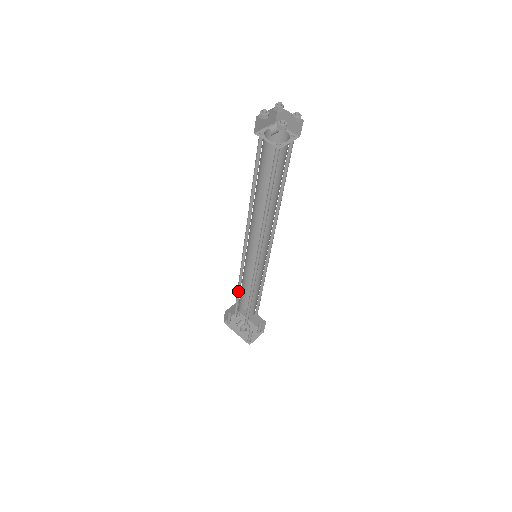
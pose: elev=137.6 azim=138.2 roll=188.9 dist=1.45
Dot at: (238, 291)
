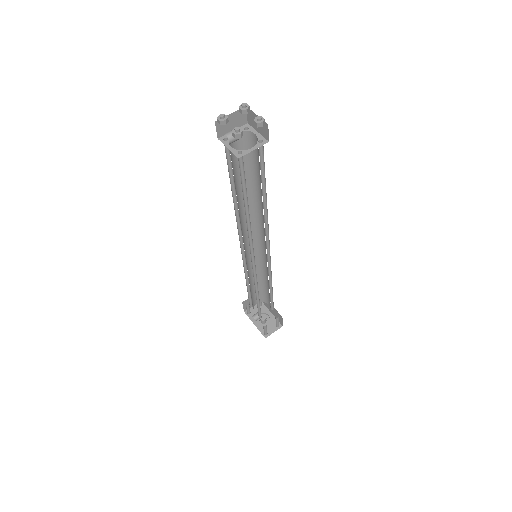
Dot at: (248, 286)
